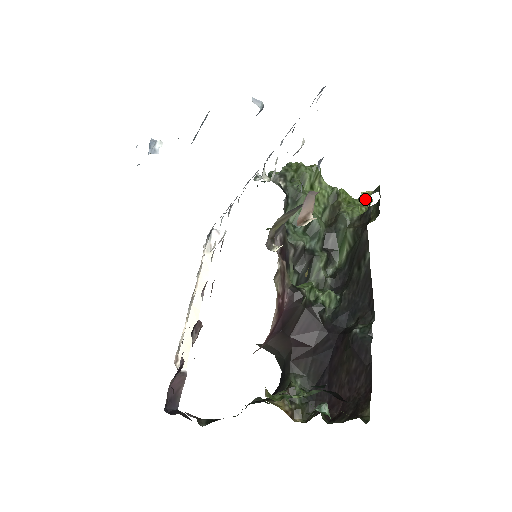
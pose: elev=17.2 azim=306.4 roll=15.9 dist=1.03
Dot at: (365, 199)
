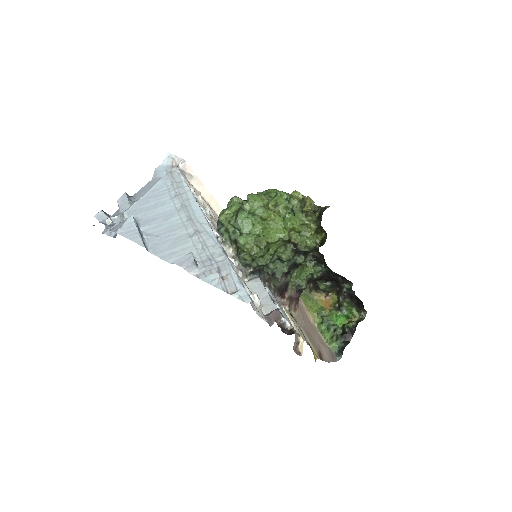
Dot at: (308, 211)
